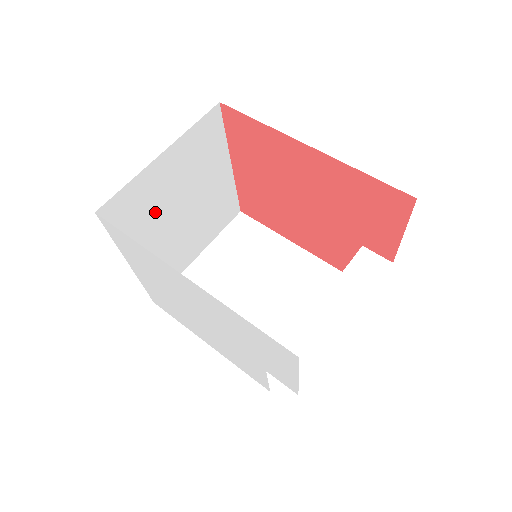
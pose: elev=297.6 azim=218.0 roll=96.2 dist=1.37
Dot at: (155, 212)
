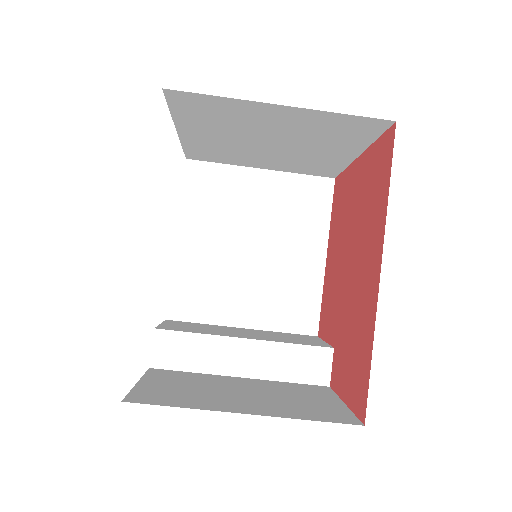
Dot at: (235, 126)
